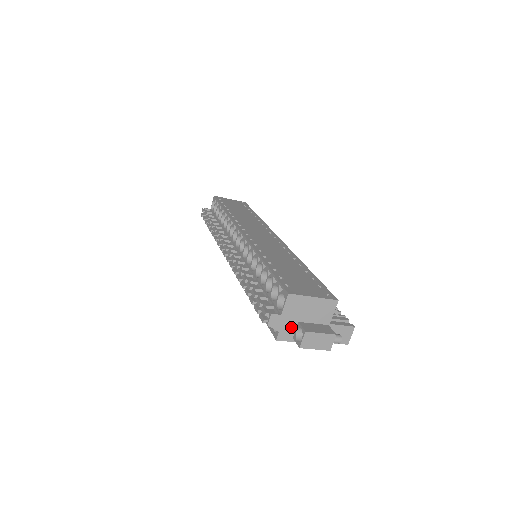
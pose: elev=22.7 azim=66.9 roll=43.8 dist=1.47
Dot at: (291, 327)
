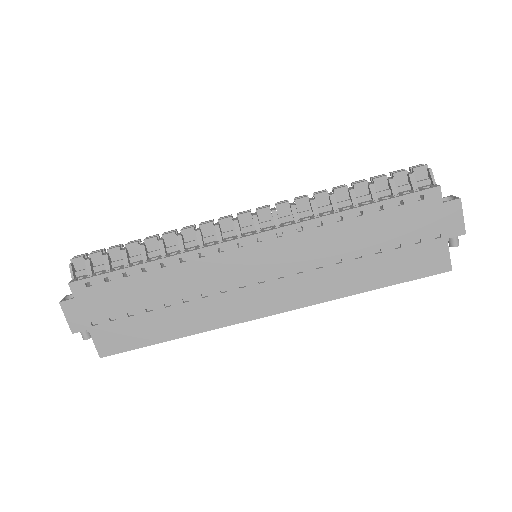
Dot at: occluded
